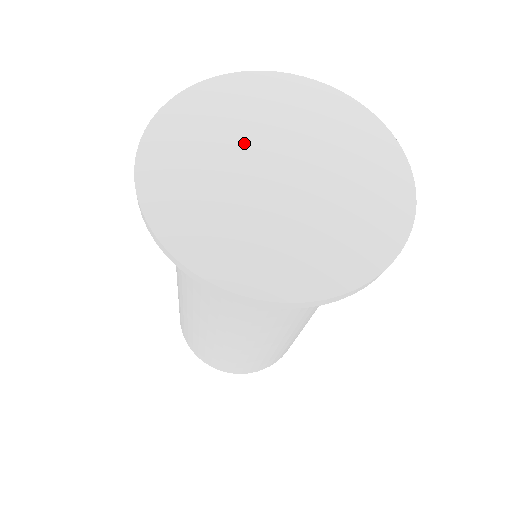
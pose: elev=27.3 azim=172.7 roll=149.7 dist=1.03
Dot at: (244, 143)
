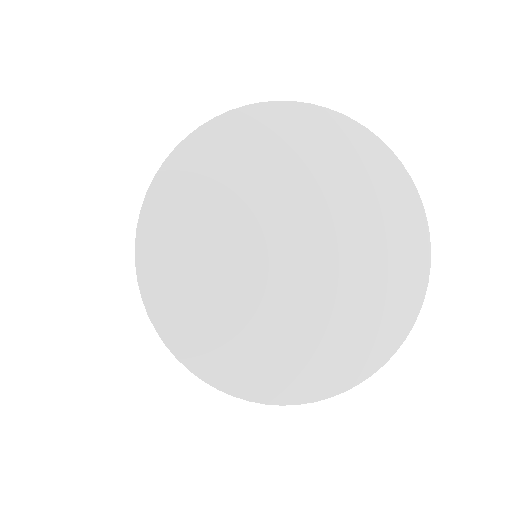
Dot at: (247, 227)
